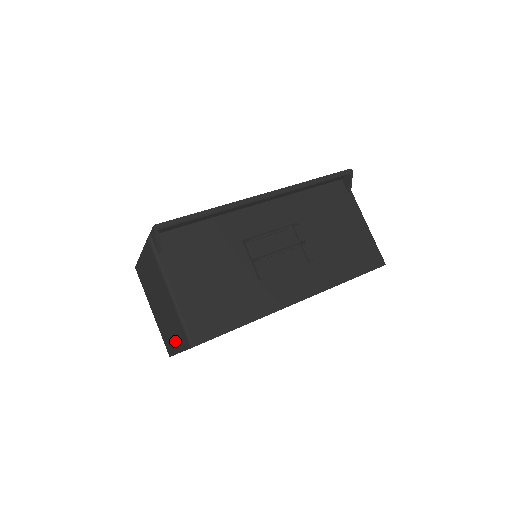
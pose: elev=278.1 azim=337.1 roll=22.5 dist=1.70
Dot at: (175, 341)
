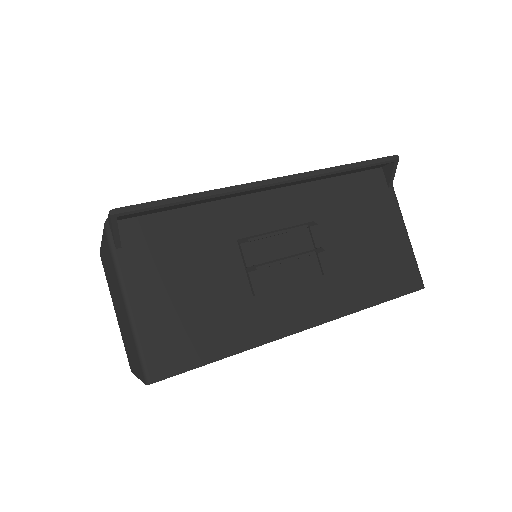
Dot at: (133, 362)
